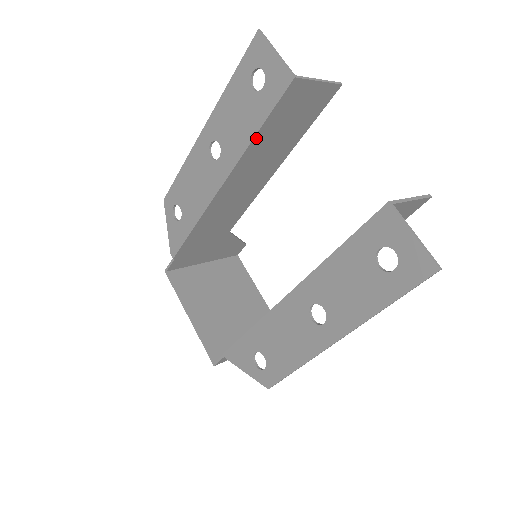
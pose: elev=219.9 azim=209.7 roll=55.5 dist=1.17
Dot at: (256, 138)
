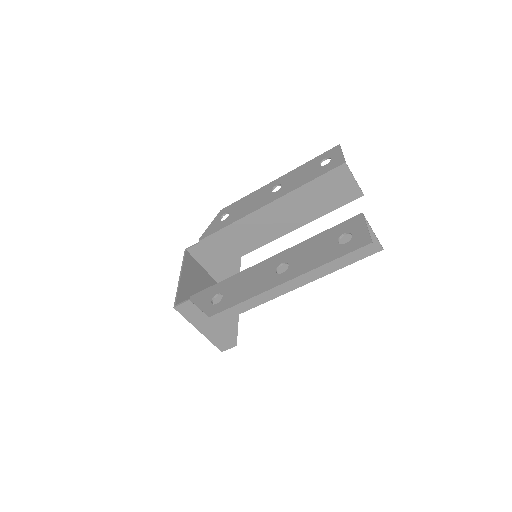
Dot at: (306, 186)
